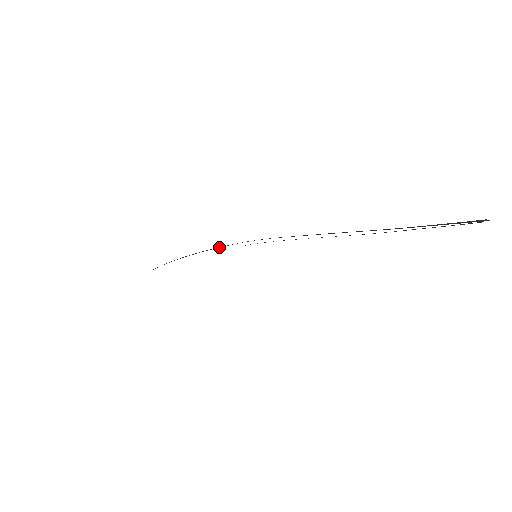
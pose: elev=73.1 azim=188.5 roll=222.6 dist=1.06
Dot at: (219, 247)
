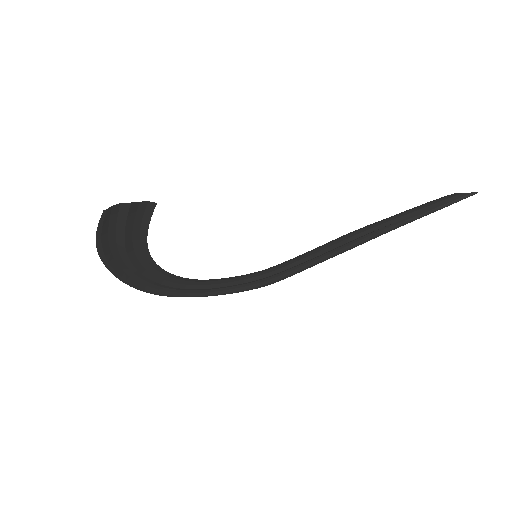
Dot at: (226, 292)
